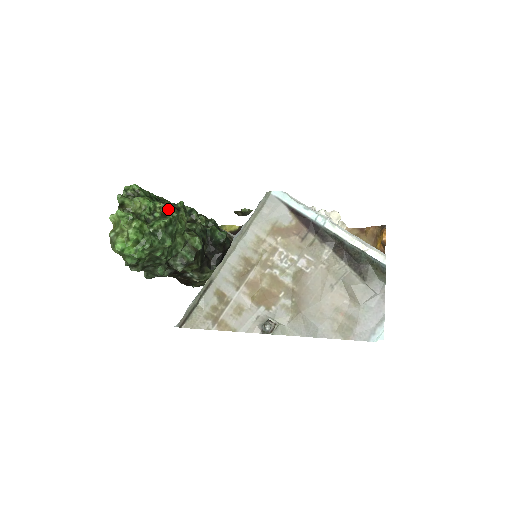
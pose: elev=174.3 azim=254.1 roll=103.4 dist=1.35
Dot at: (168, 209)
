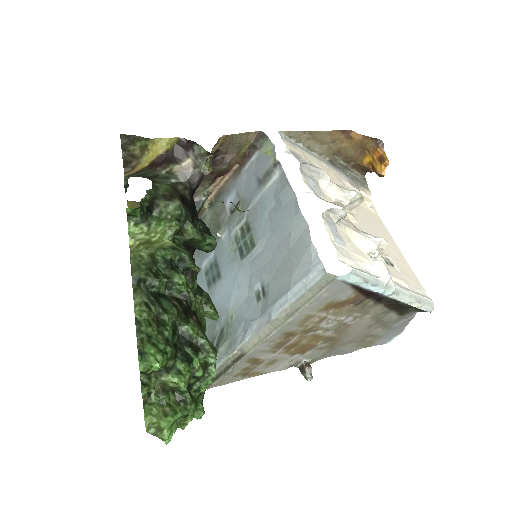
Dot at: (213, 362)
